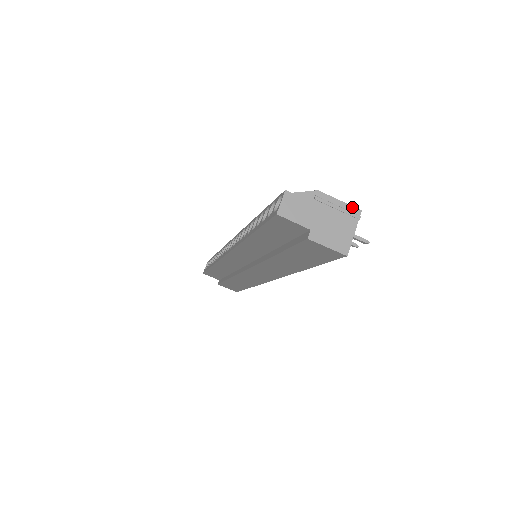
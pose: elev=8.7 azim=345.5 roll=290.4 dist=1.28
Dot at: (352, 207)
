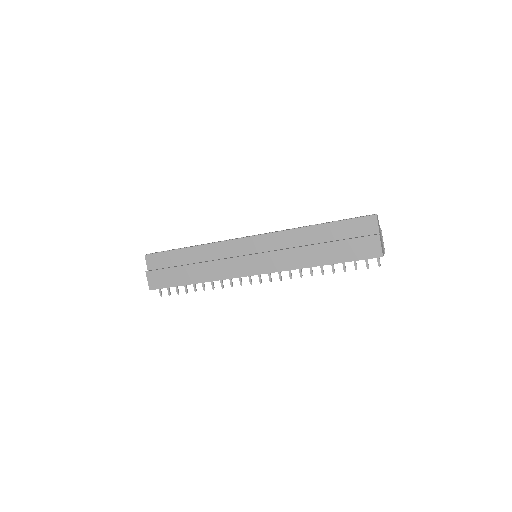
Dot at: (383, 248)
